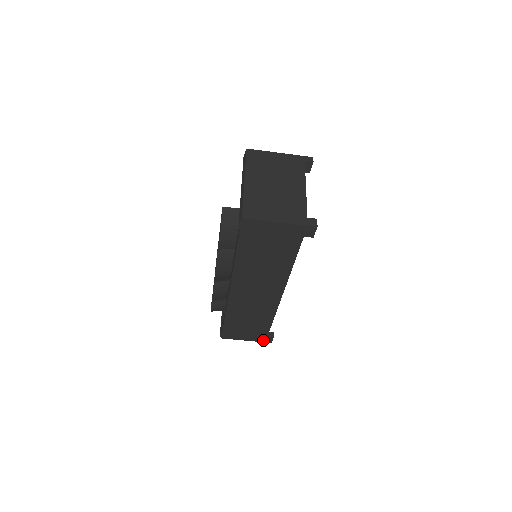
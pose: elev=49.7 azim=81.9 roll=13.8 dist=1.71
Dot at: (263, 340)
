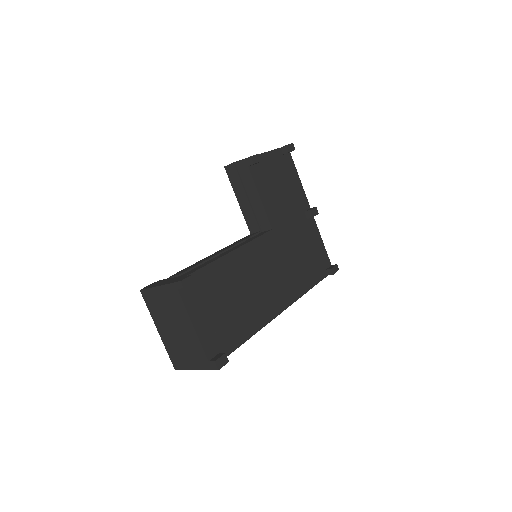
Dot at: occluded
